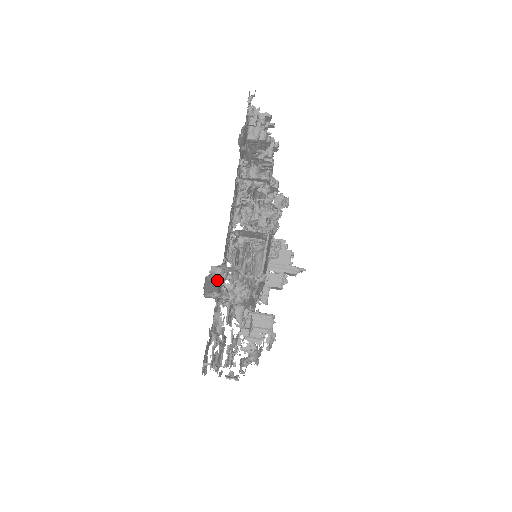
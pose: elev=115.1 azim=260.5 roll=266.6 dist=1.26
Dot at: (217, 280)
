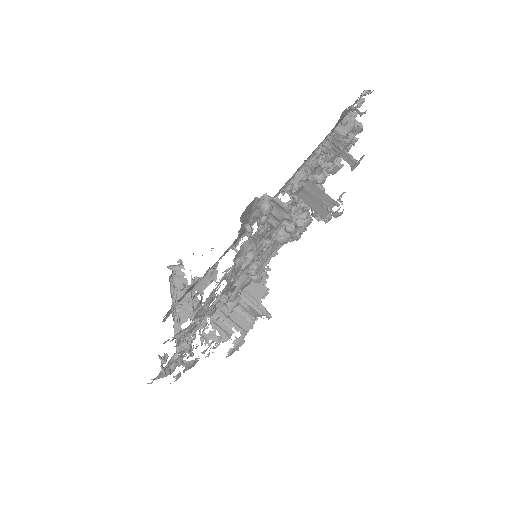
Dot at: (252, 219)
